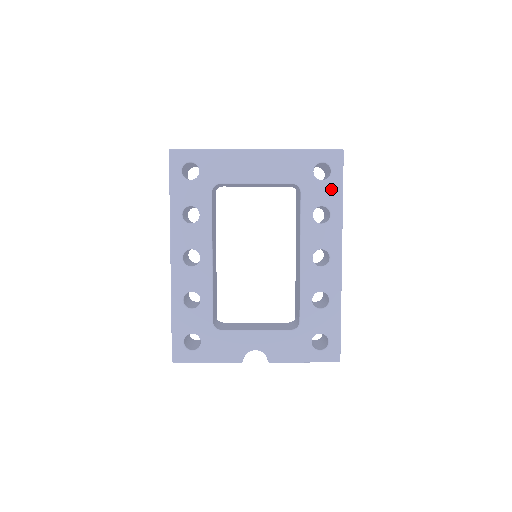
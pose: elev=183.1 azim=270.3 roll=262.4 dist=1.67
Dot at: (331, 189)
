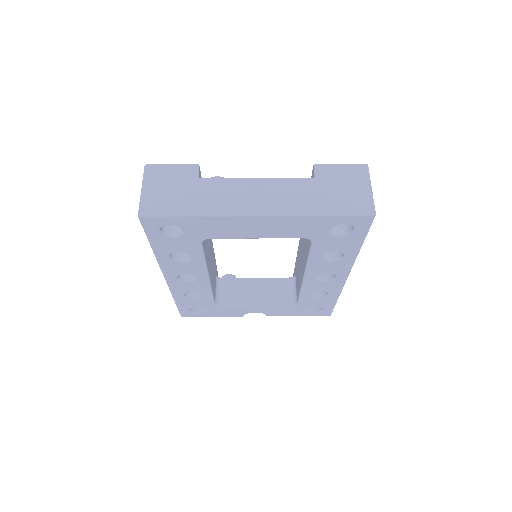
Dot at: (349, 242)
